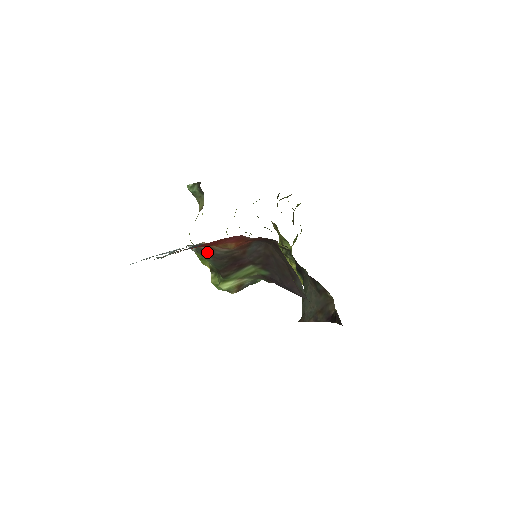
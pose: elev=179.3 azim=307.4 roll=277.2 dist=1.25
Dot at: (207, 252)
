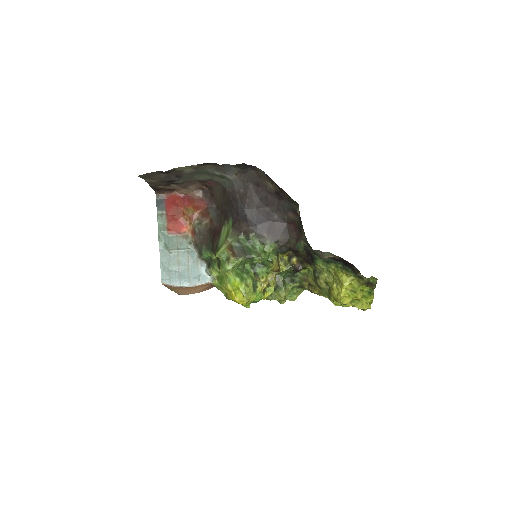
Dot at: (198, 241)
